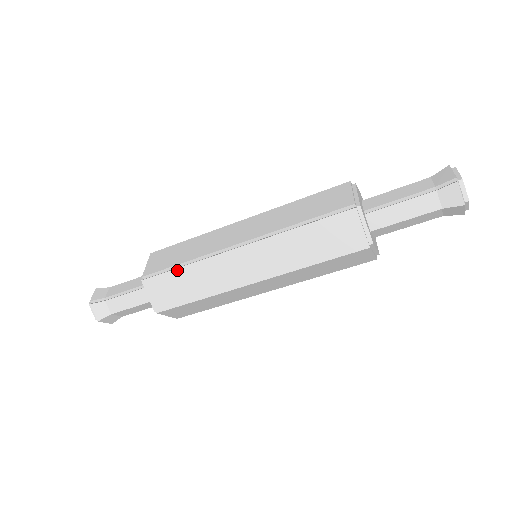
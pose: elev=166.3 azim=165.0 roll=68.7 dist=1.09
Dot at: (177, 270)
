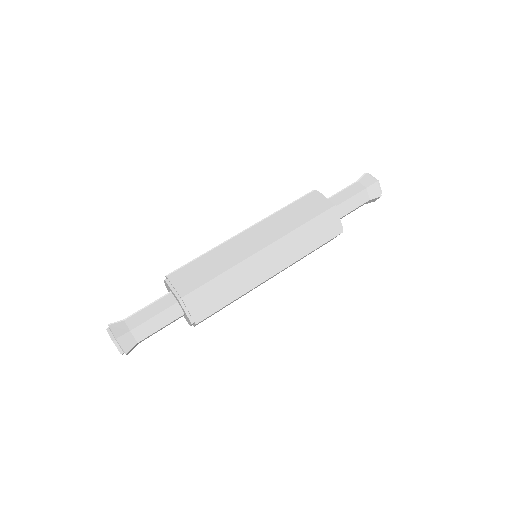
Dot at: (197, 260)
